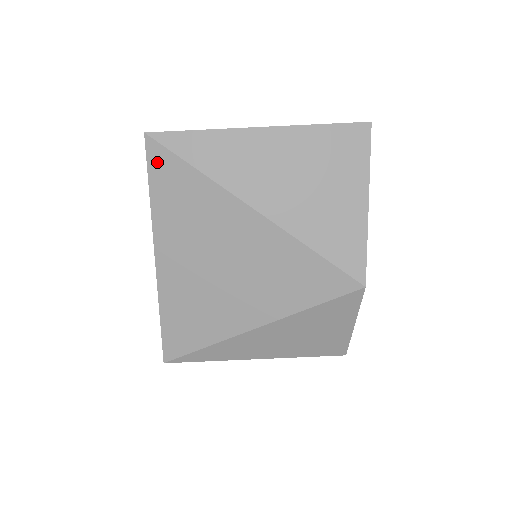
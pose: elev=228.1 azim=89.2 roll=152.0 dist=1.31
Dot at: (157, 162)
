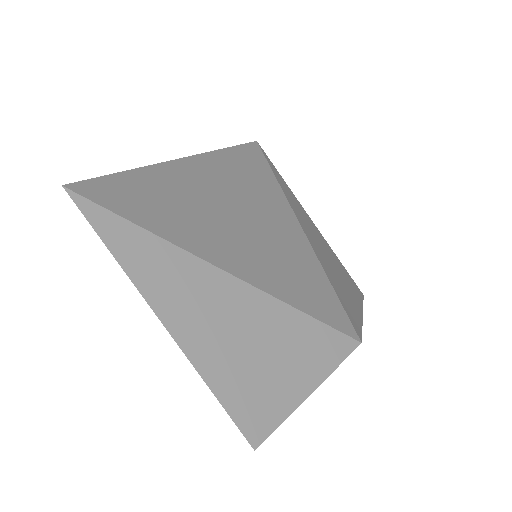
Dot at: (252, 150)
